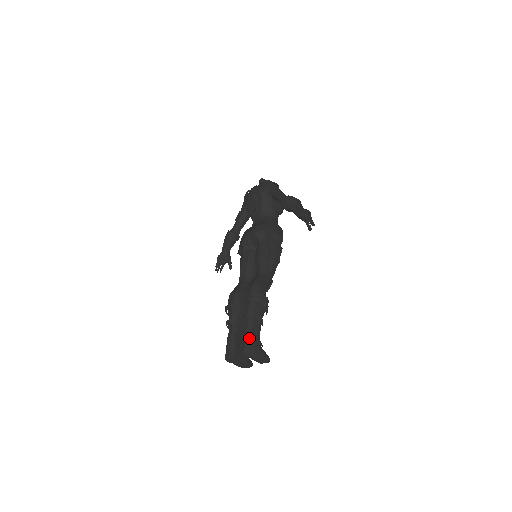
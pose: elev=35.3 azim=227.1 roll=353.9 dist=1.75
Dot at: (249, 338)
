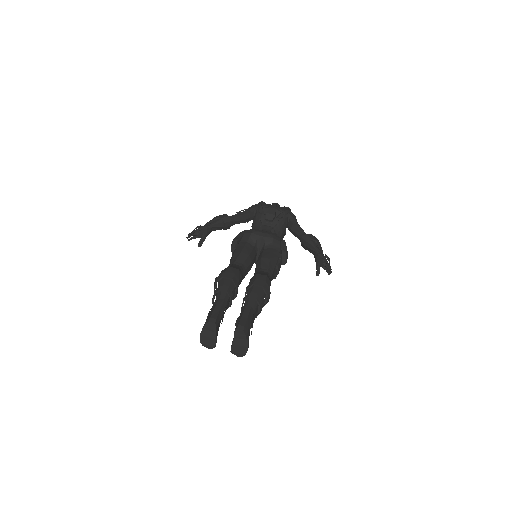
Dot at: (250, 319)
